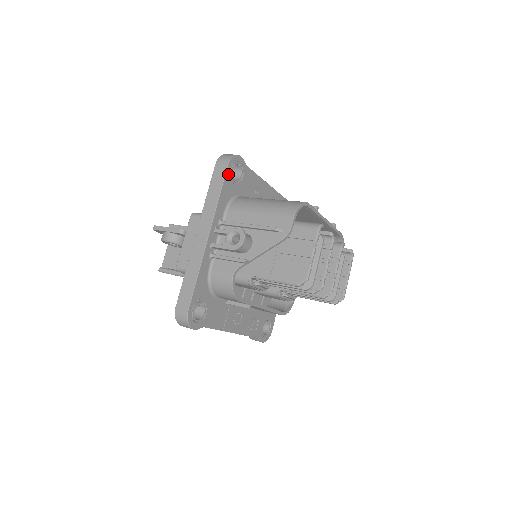
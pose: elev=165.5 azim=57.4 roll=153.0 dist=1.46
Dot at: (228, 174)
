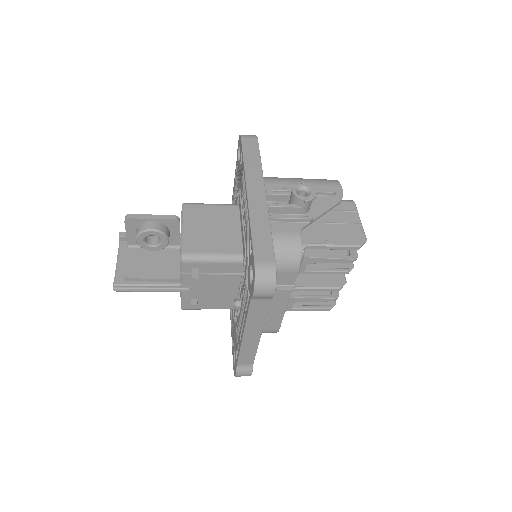
Dot at: occluded
